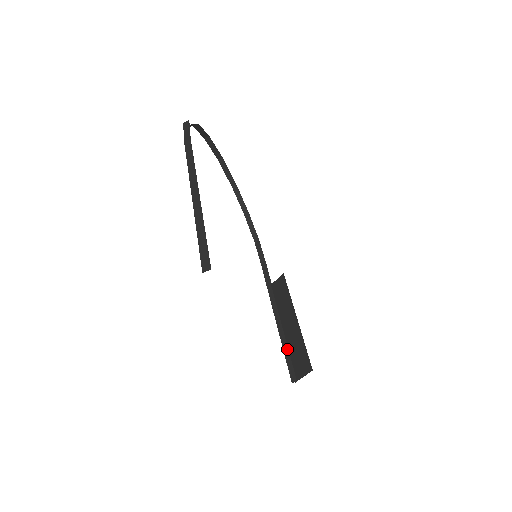
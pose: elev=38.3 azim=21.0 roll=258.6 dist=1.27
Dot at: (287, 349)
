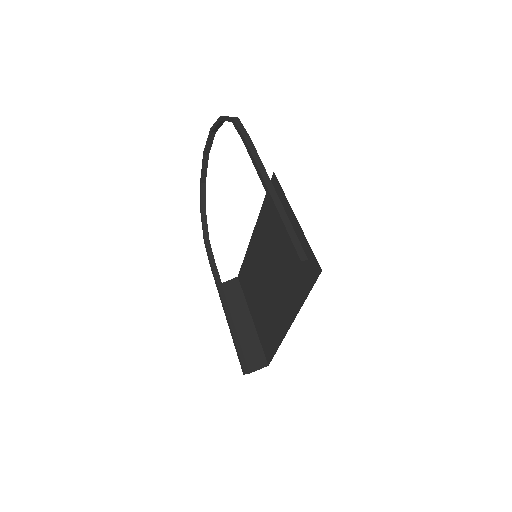
Dot at: (239, 344)
